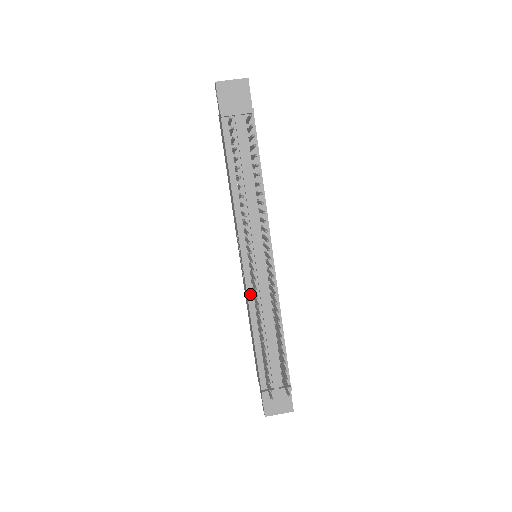
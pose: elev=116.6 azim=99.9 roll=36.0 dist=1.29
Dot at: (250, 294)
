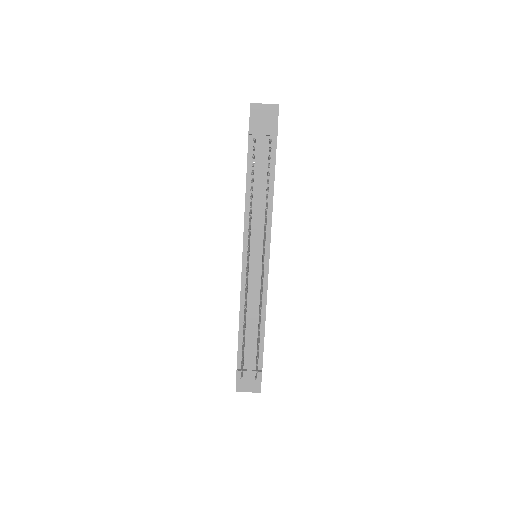
Dot at: (243, 287)
